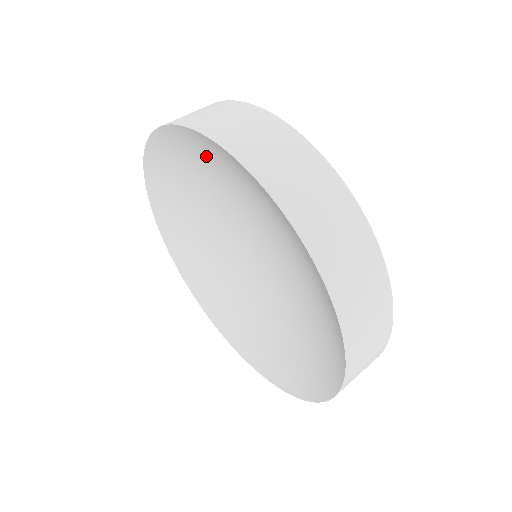
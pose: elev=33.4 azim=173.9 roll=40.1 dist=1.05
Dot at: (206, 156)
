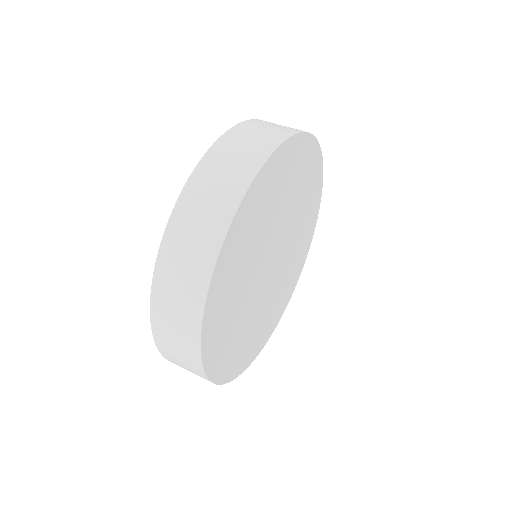
Dot at: occluded
